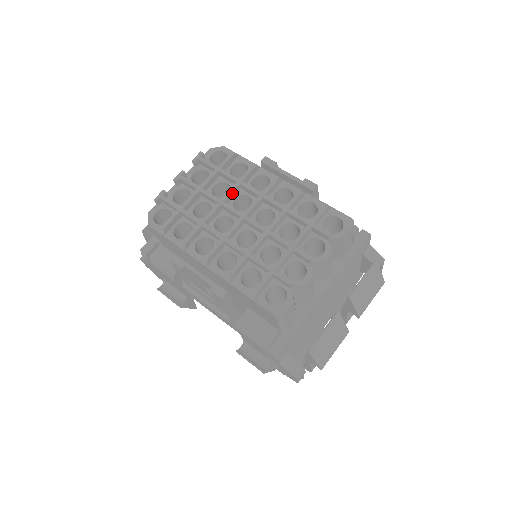
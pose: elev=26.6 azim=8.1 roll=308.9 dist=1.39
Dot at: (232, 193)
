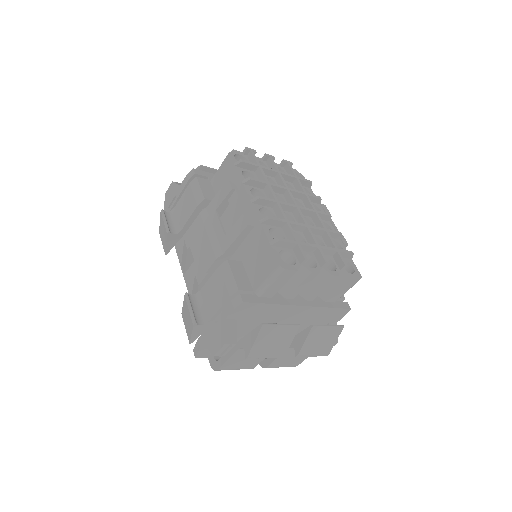
Dot at: (297, 193)
